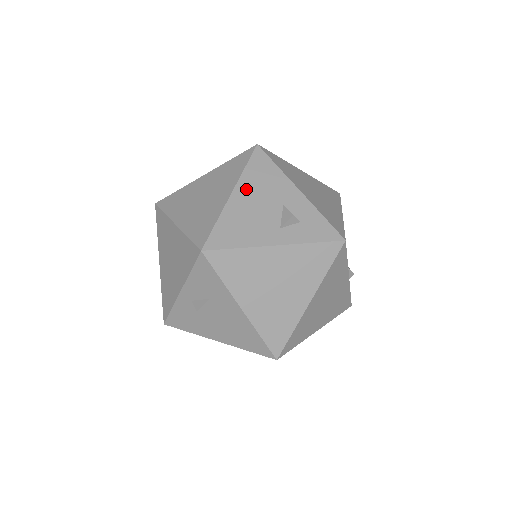
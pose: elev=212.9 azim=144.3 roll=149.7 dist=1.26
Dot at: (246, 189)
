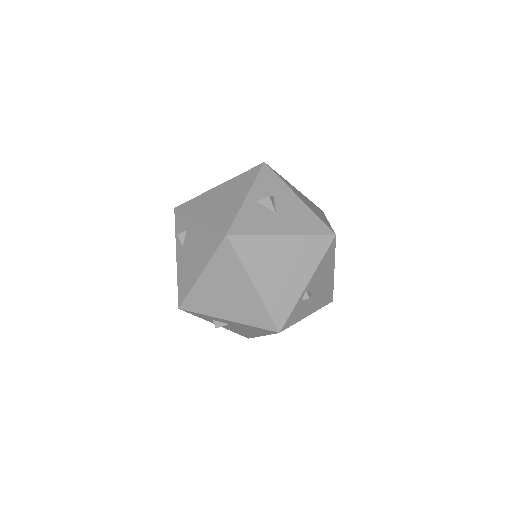
Dot at: occluded
